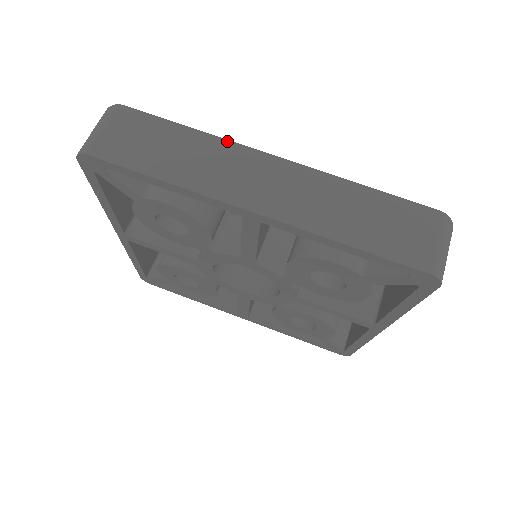
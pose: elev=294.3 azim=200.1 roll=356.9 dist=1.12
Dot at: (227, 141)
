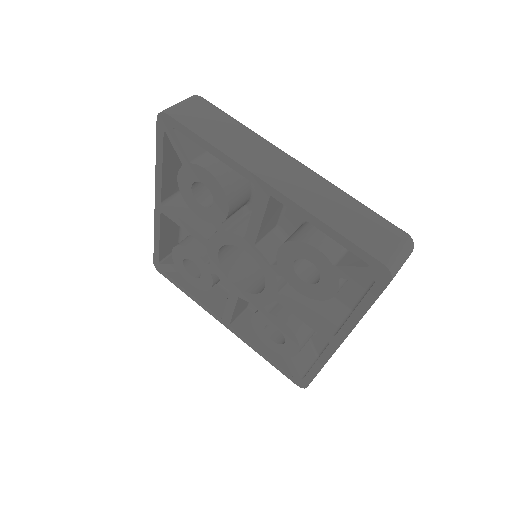
Dot at: (266, 140)
